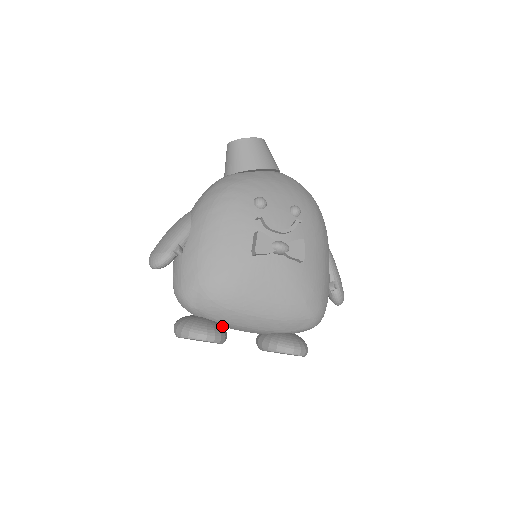
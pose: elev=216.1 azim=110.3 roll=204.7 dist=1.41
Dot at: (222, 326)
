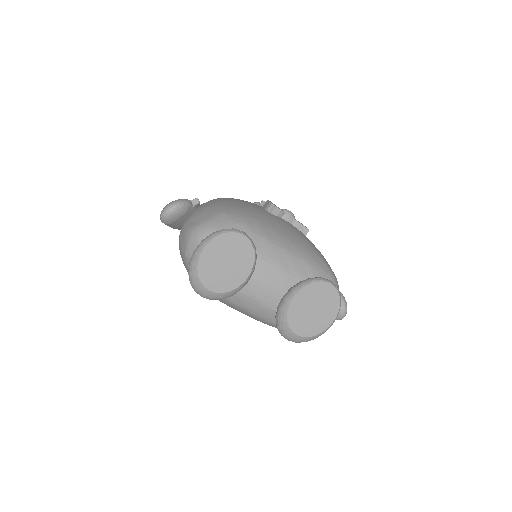
Dot at: occluded
